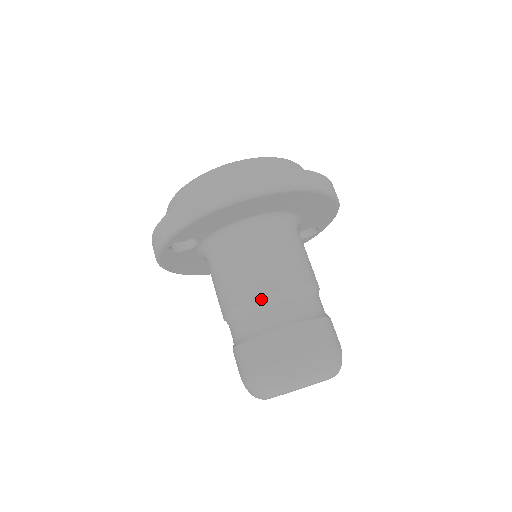
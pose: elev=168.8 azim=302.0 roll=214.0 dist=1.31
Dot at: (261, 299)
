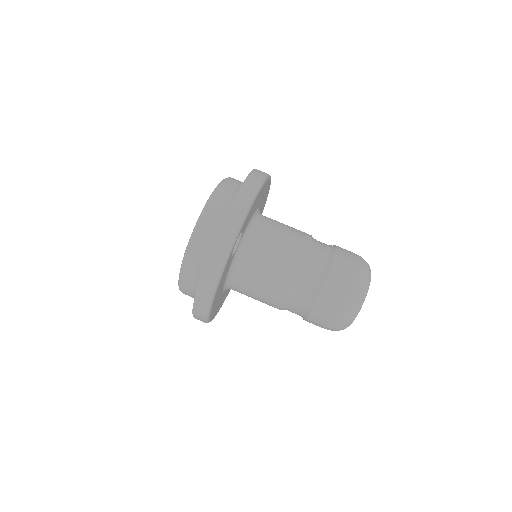
Dot at: (311, 243)
